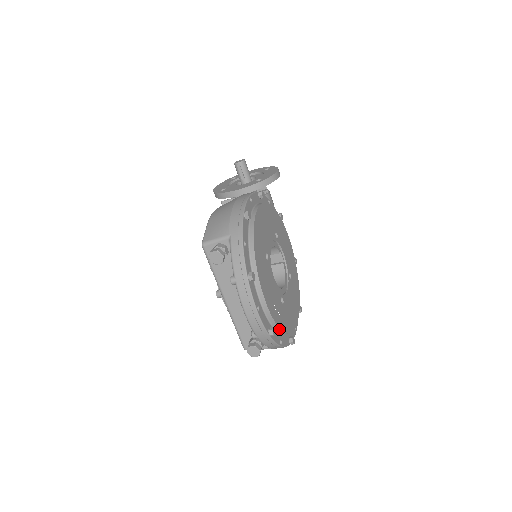
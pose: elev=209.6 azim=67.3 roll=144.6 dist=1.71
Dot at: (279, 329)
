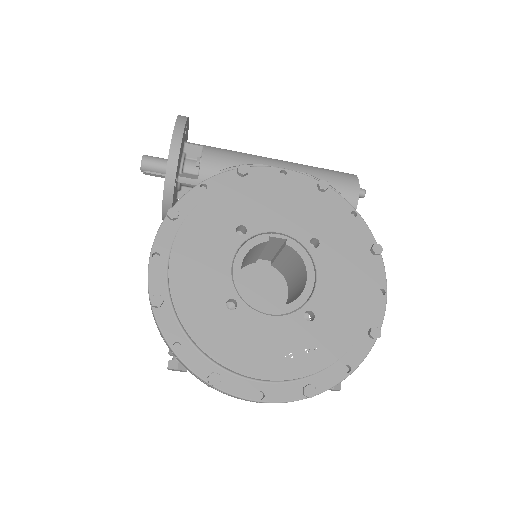
Dot at: (324, 368)
